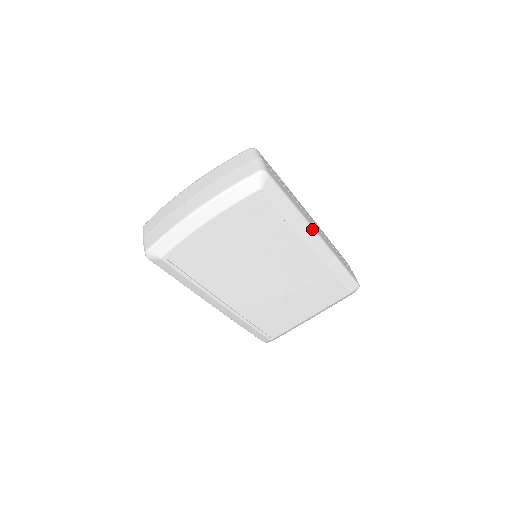
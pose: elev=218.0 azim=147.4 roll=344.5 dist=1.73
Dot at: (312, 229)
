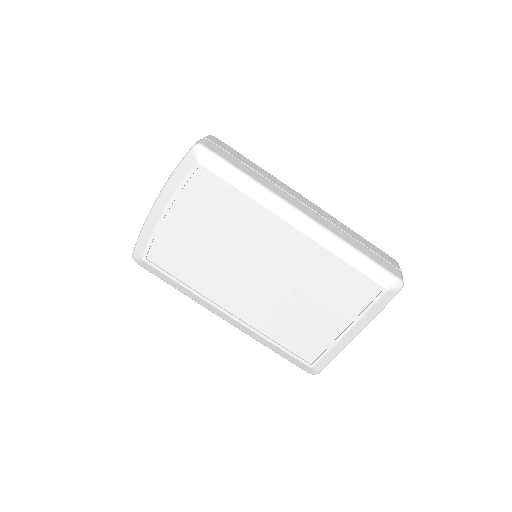
Dot at: (285, 203)
